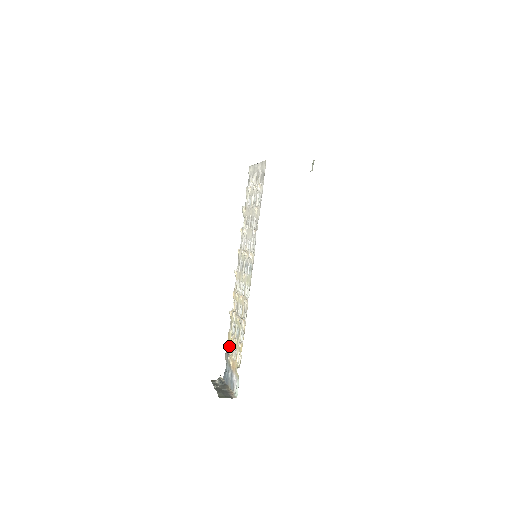
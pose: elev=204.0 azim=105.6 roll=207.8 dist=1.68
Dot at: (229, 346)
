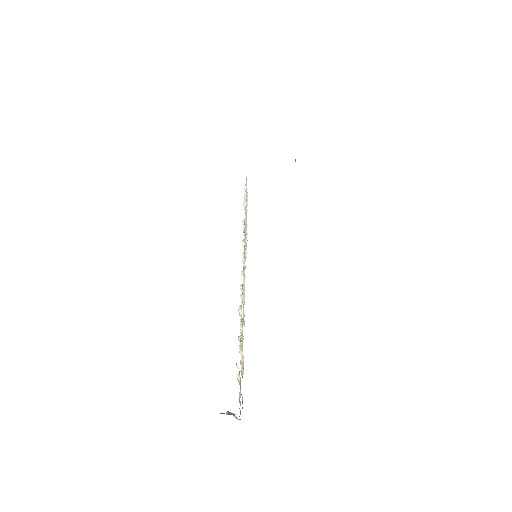
Dot at: occluded
